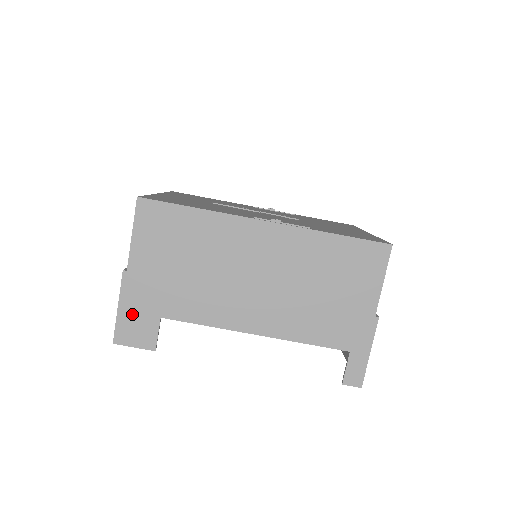
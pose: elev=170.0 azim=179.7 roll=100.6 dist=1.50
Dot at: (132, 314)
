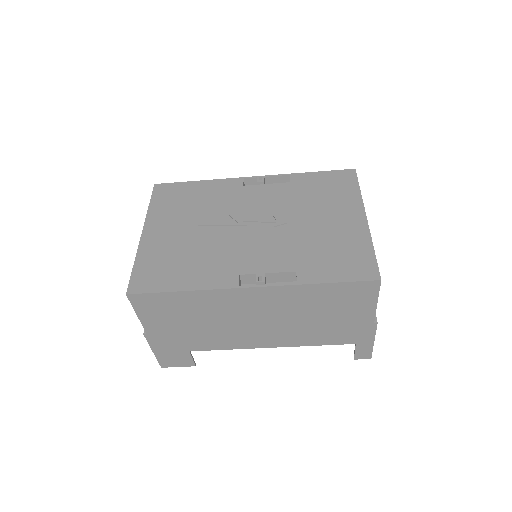
Dot at: (166, 353)
